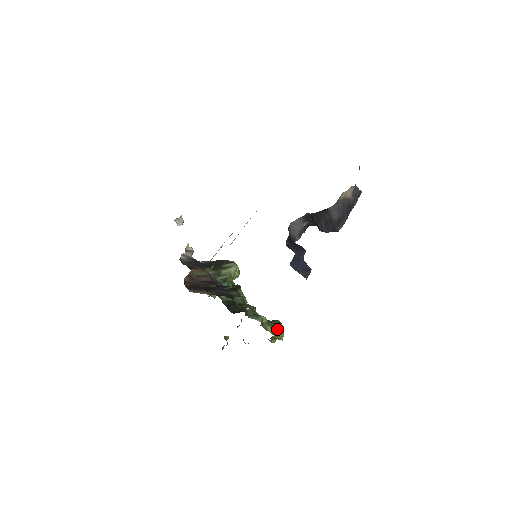
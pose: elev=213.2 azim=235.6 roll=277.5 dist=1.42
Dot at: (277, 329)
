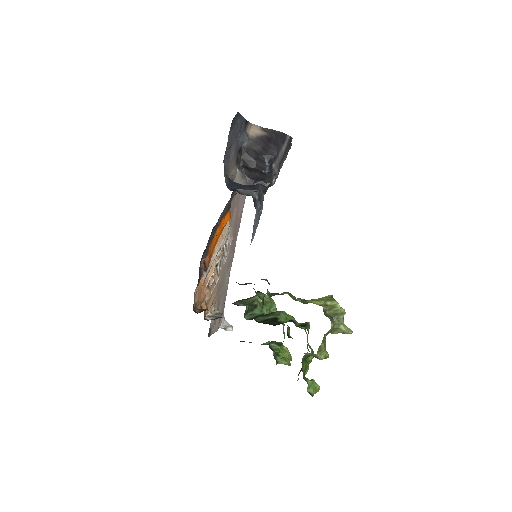
Dot at: (322, 299)
